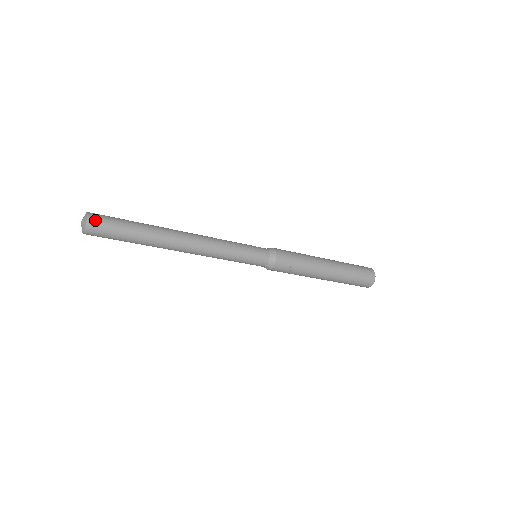
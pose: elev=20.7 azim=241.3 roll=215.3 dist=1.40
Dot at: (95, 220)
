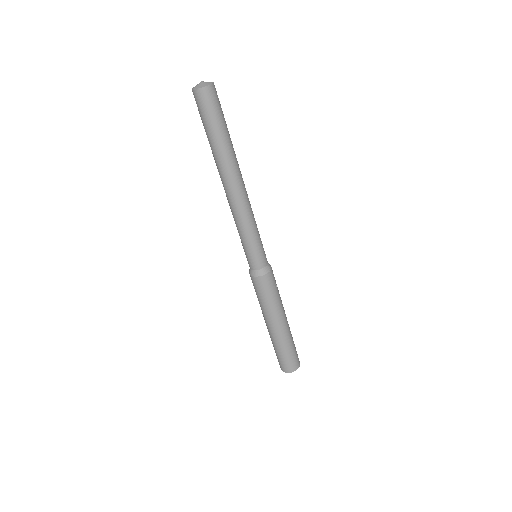
Dot at: (215, 90)
